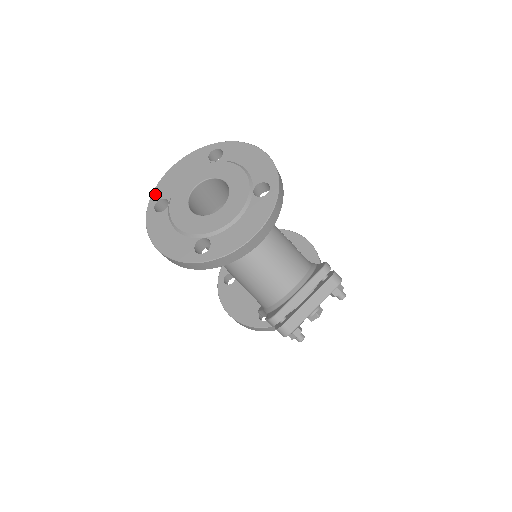
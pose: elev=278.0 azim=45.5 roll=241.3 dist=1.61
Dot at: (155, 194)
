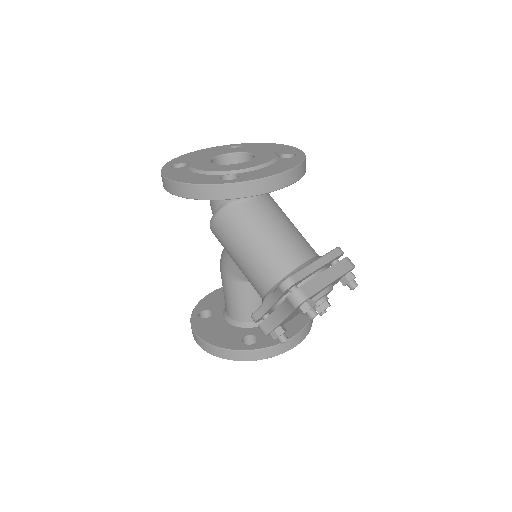
Dot at: (171, 162)
